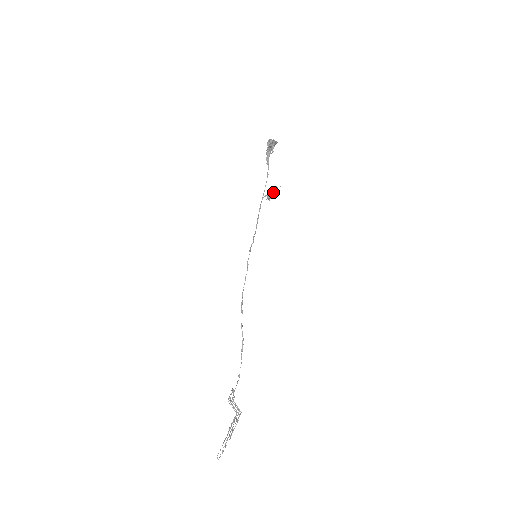
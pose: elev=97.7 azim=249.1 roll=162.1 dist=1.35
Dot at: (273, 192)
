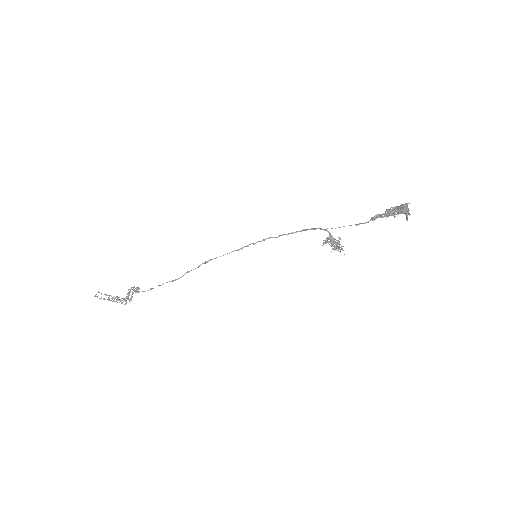
Dot at: (336, 244)
